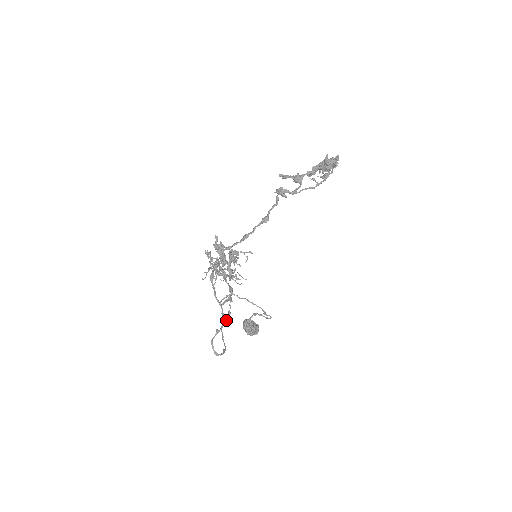
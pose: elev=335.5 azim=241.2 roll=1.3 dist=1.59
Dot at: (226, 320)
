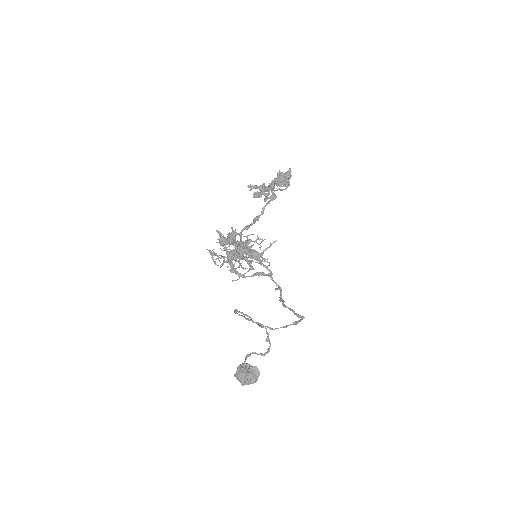
Dot at: (281, 291)
